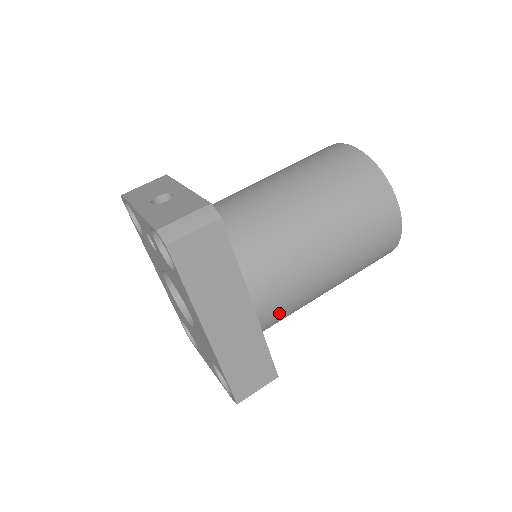
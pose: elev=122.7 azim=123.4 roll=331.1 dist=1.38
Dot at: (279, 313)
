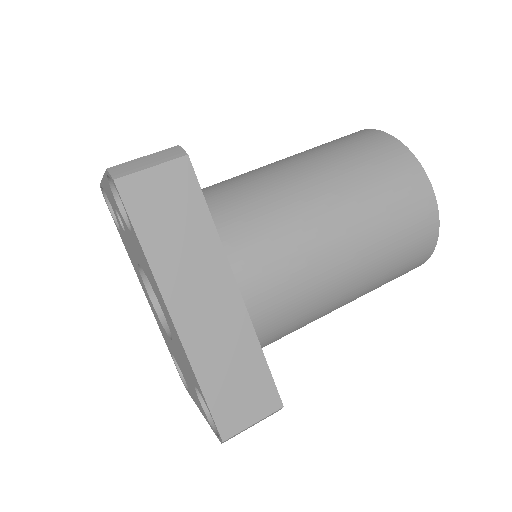
Dot at: (278, 308)
